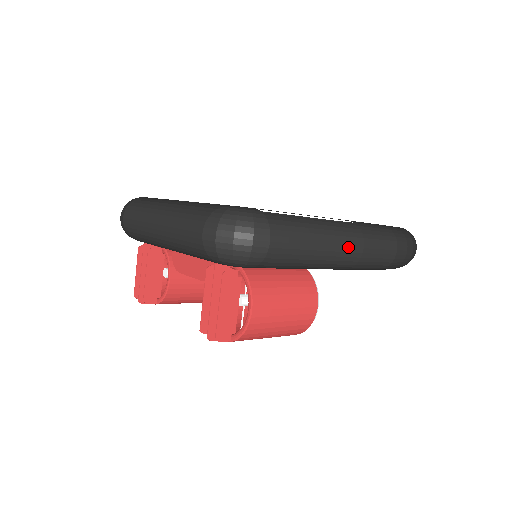
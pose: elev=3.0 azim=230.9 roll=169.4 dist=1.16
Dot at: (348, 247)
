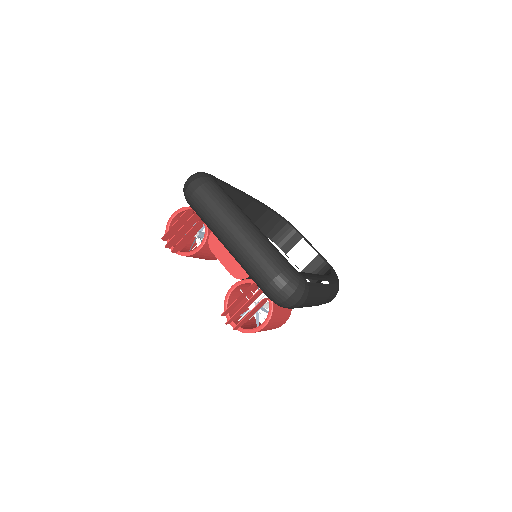
Dot at: (322, 302)
